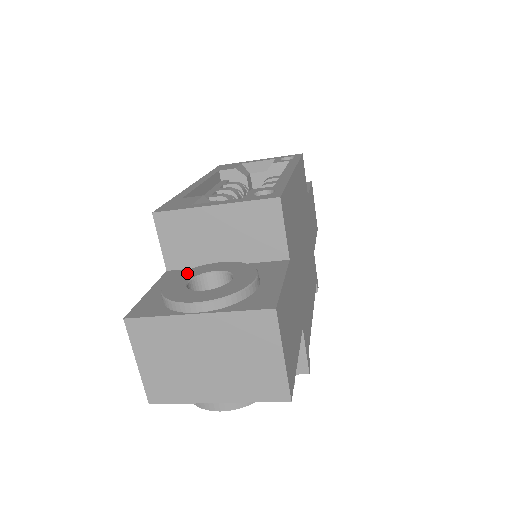
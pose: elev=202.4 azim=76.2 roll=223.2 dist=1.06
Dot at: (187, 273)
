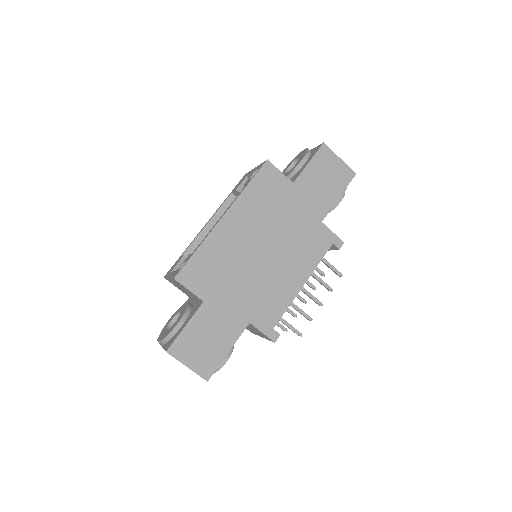
Dot at: (178, 310)
